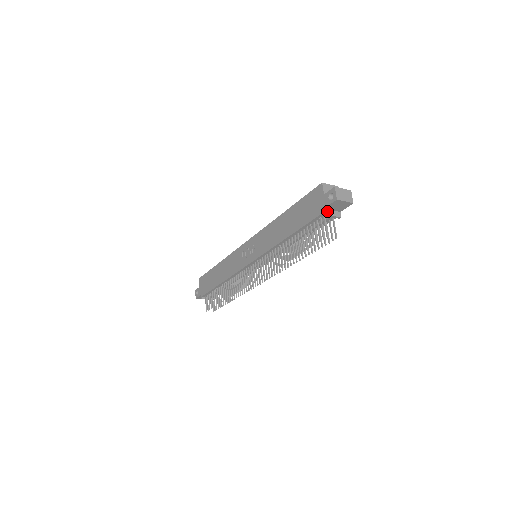
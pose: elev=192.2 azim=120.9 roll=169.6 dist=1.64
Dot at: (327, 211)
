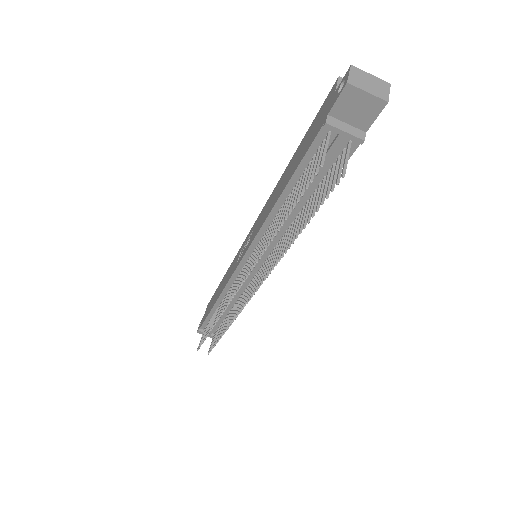
Dot at: (333, 120)
